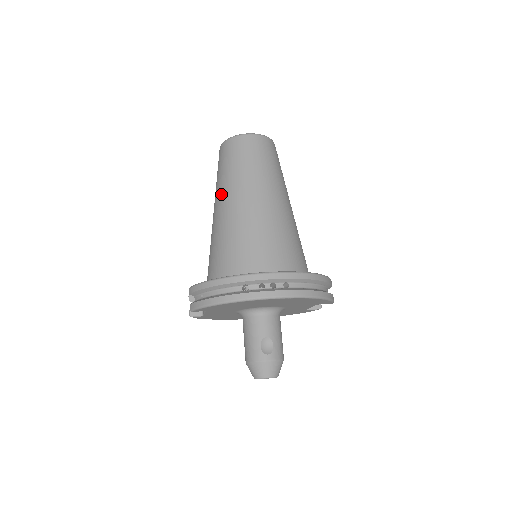
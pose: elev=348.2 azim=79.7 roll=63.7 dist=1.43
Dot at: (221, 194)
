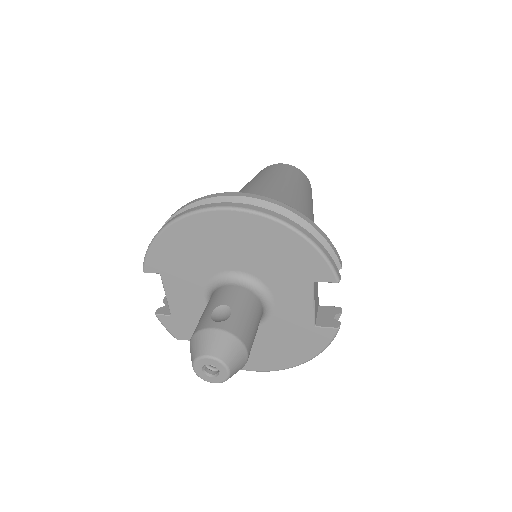
Dot at: occluded
